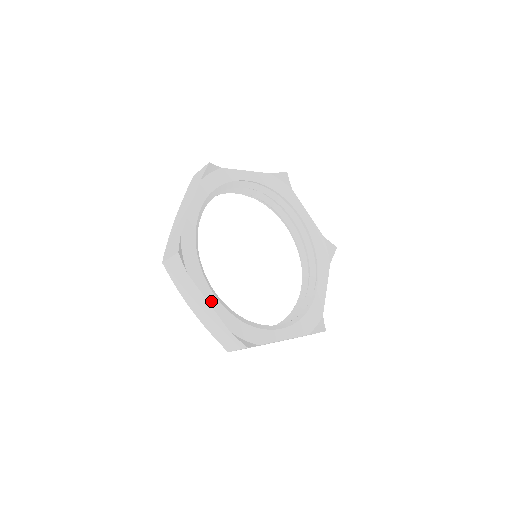
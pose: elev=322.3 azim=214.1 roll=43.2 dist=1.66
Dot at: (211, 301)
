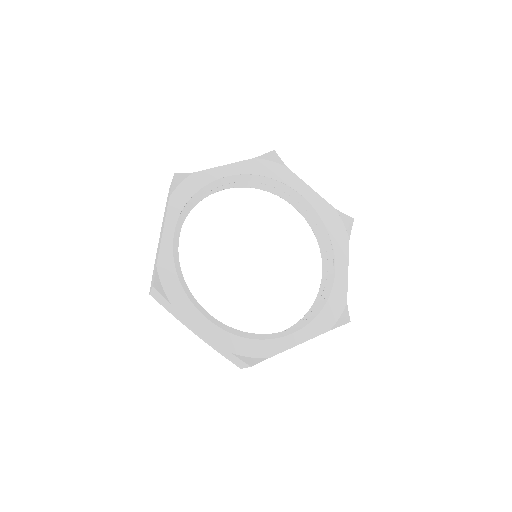
Dot at: (203, 326)
